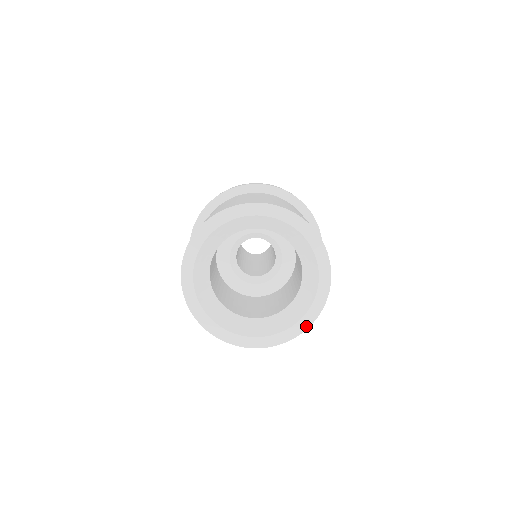
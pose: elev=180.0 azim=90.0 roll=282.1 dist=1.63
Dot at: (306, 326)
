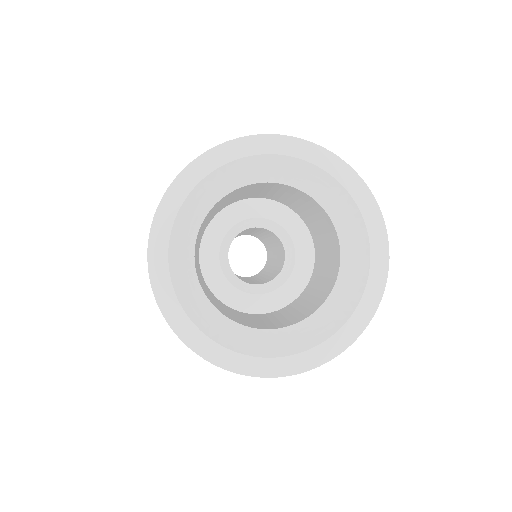
Dot at: (344, 345)
